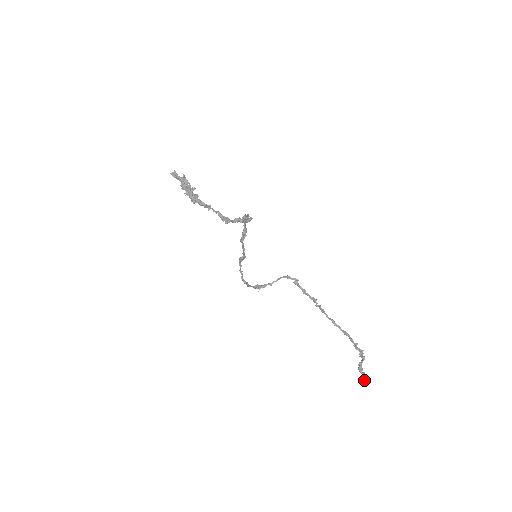
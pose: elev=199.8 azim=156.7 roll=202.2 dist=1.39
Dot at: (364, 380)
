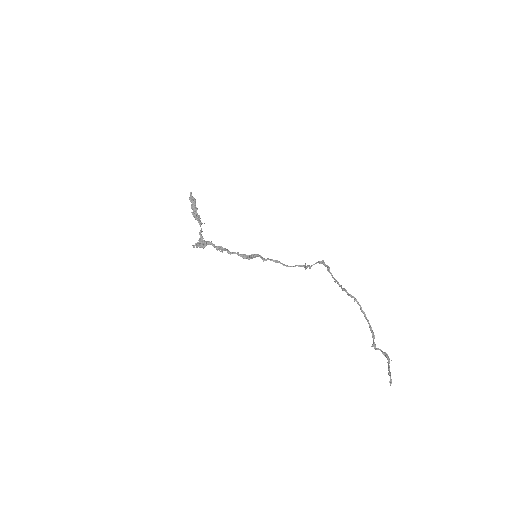
Dot at: (390, 380)
